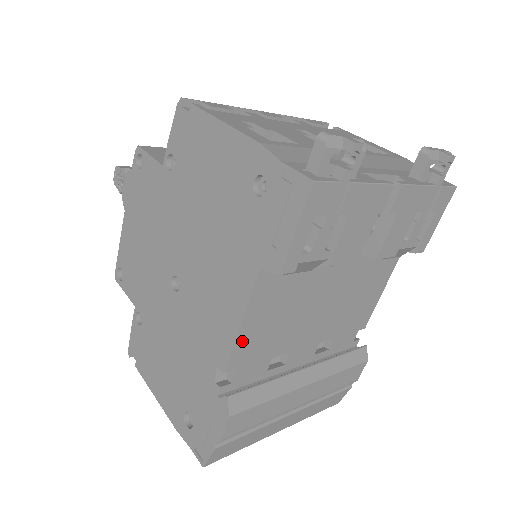
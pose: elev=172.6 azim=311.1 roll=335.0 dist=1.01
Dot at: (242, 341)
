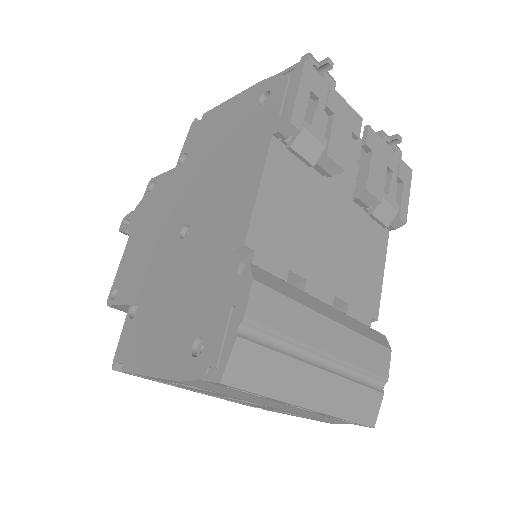
Dot at: (260, 213)
